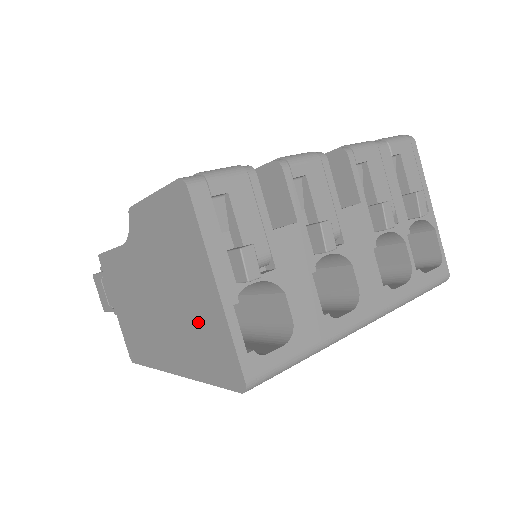
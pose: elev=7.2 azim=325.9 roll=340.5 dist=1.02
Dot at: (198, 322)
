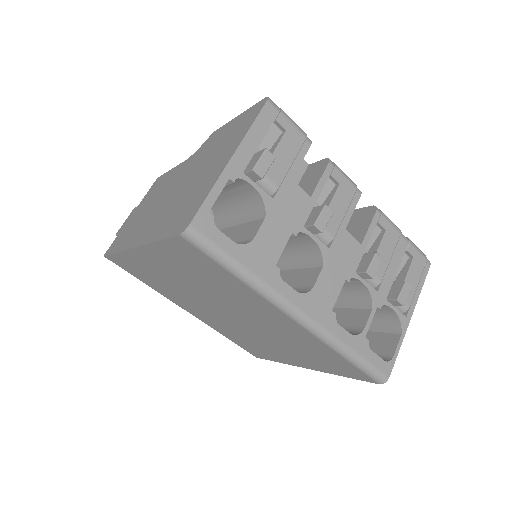
Dot at: (193, 192)
